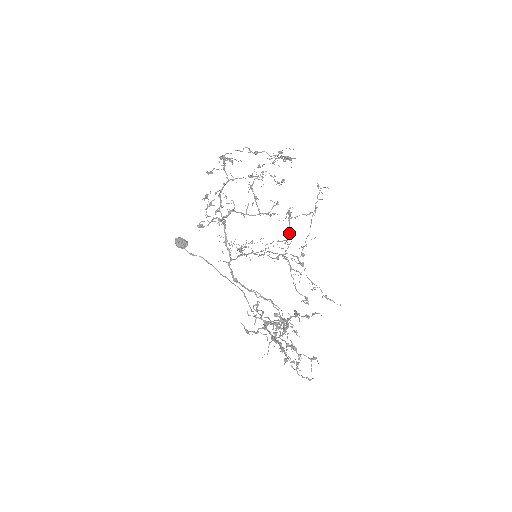
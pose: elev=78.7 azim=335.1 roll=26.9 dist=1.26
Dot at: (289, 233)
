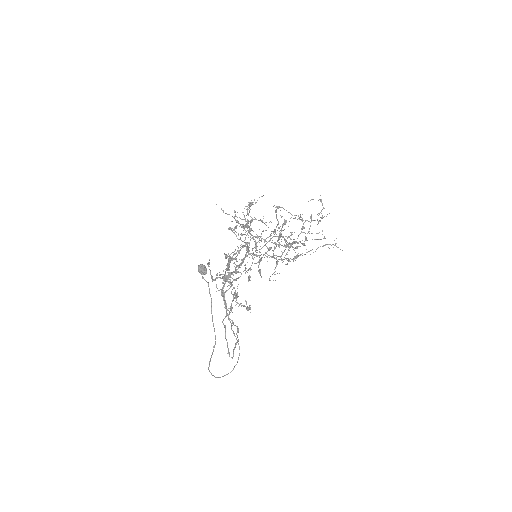
Dot at: occluded
